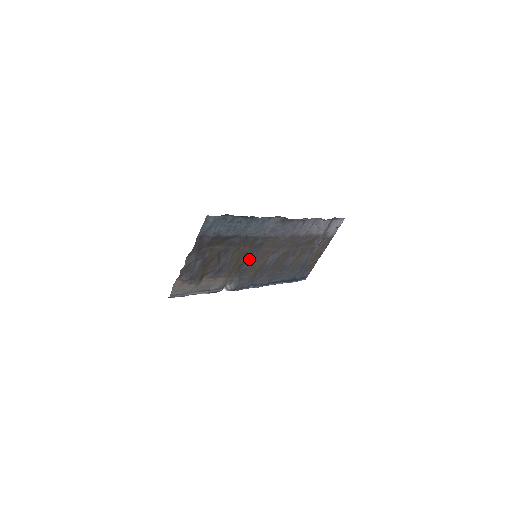
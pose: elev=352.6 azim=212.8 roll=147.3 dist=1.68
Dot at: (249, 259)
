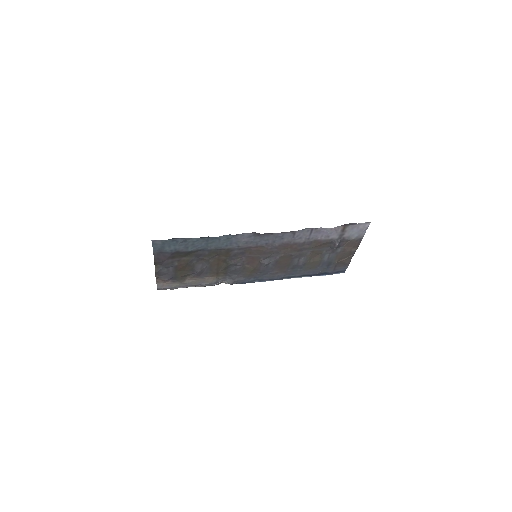
Dot at: (233, 264)
